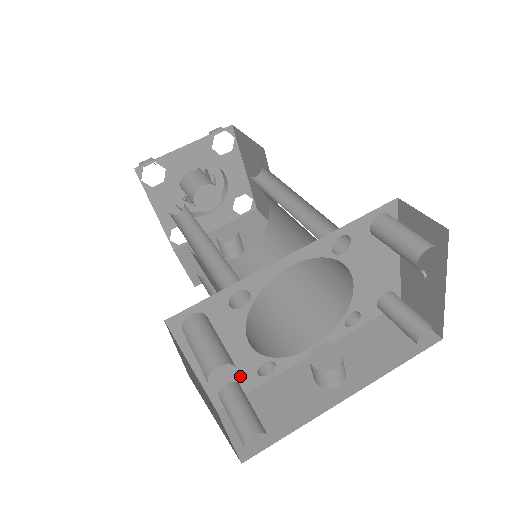
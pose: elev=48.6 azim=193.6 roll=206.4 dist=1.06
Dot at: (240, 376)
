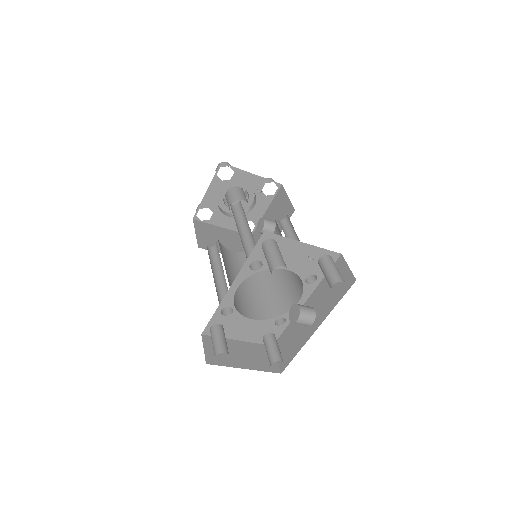
Dot at: (268, 331)
